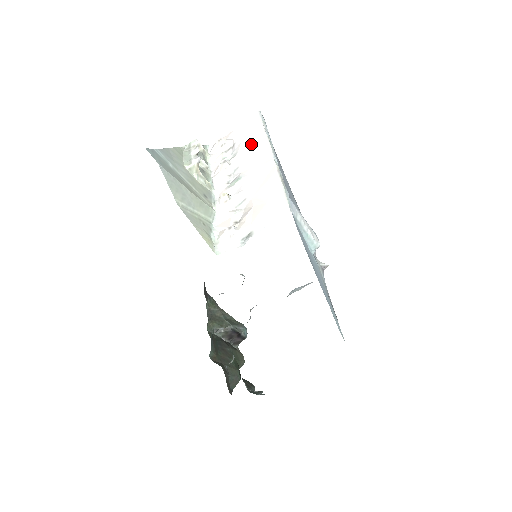
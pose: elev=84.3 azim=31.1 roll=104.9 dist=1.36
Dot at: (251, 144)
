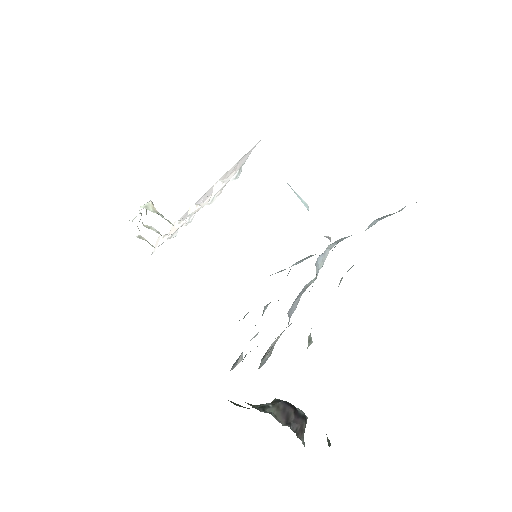
Dot at: occluded
